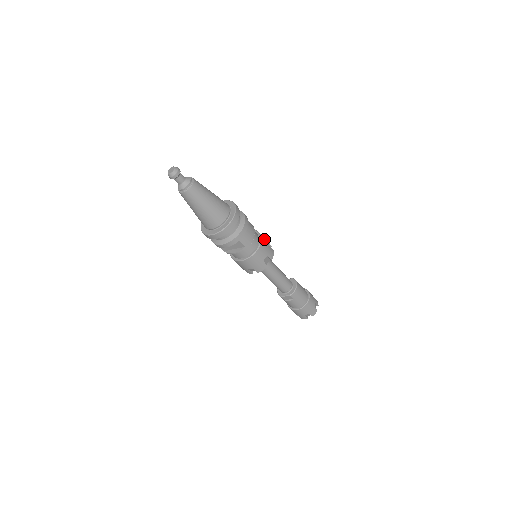
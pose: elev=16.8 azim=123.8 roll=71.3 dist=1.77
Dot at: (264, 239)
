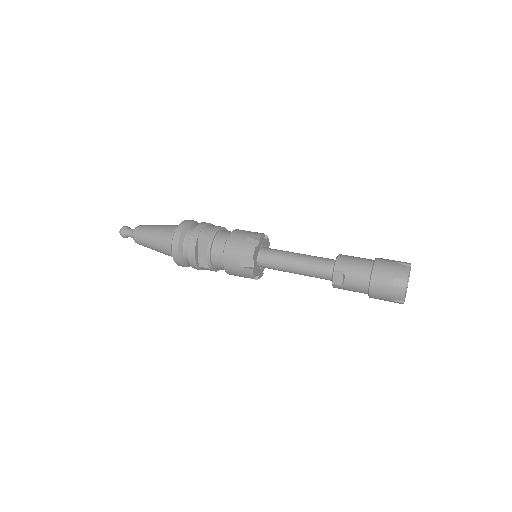
Dot at: occluded
